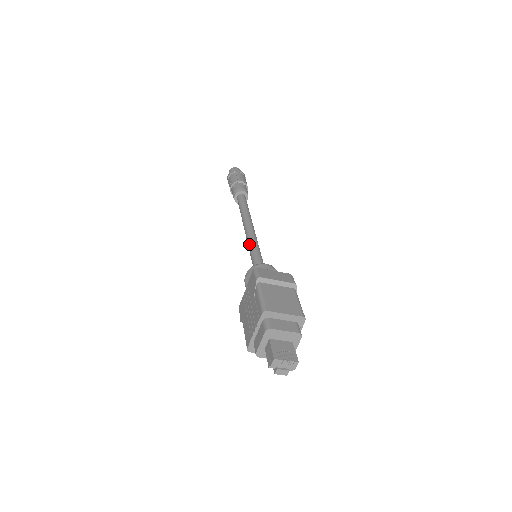
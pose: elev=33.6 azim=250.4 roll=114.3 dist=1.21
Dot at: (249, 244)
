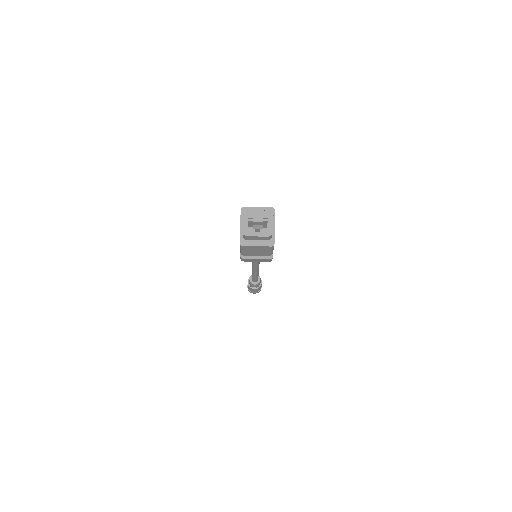
Dot at: occluded
